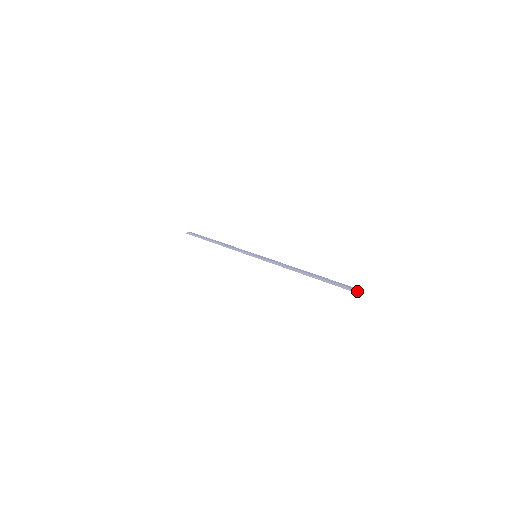
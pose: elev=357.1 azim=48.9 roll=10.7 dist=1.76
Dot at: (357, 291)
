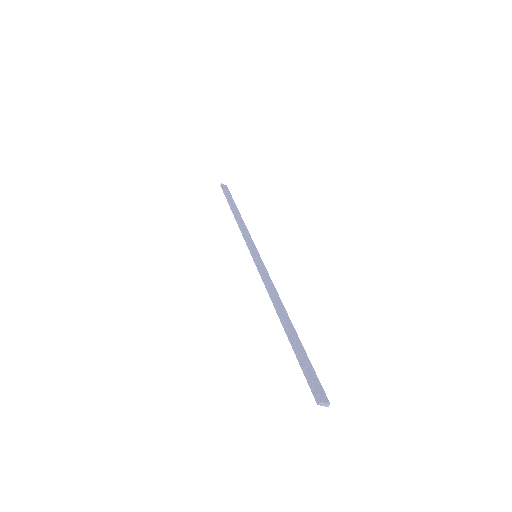
Dot at: (321, 403)
